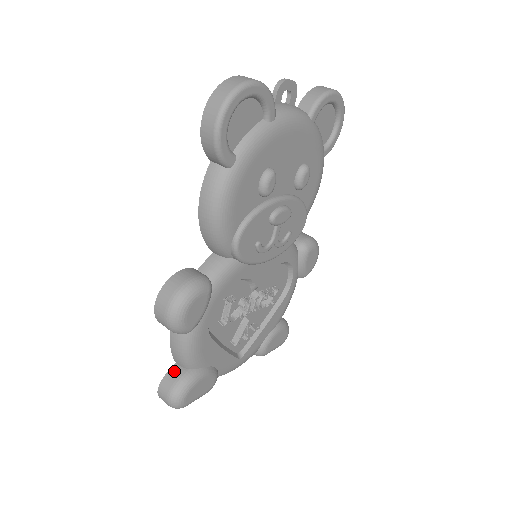
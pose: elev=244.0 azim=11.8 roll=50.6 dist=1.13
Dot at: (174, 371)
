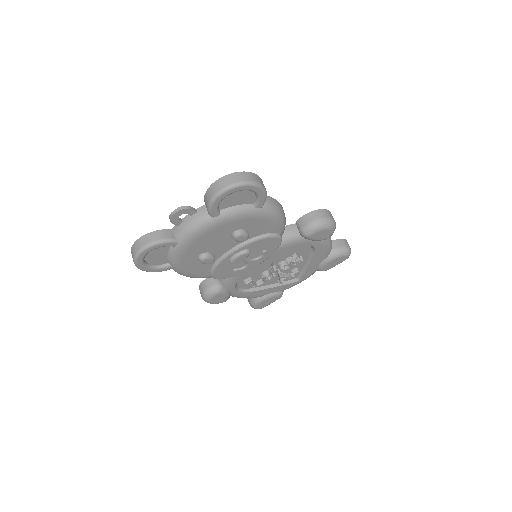
Dot at: occluded
